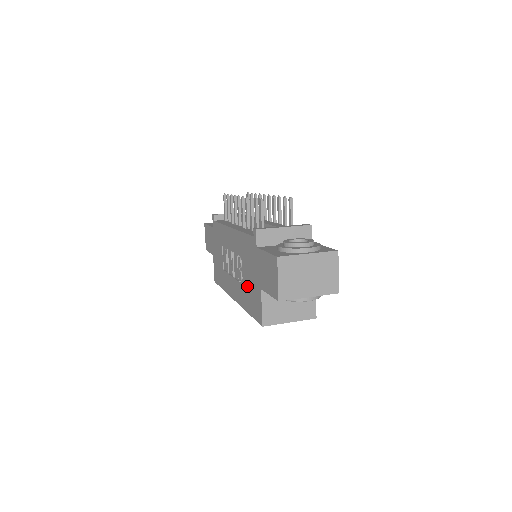
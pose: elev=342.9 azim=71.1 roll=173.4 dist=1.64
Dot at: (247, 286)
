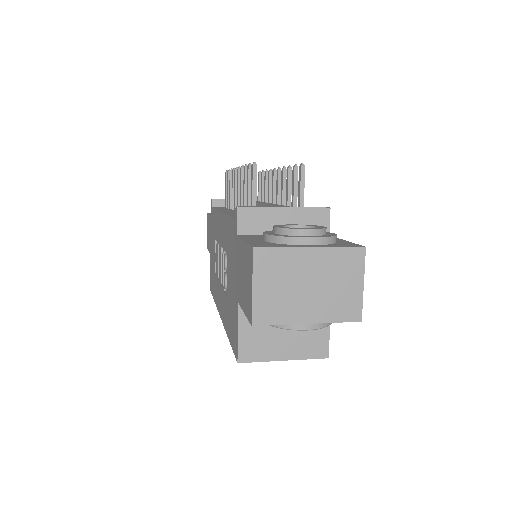
Dot at: (228, 297)
